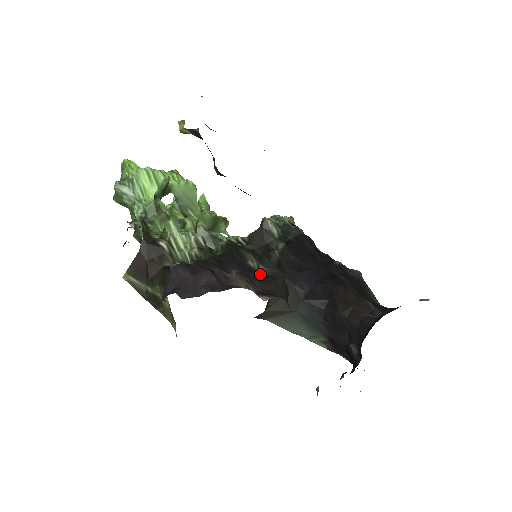
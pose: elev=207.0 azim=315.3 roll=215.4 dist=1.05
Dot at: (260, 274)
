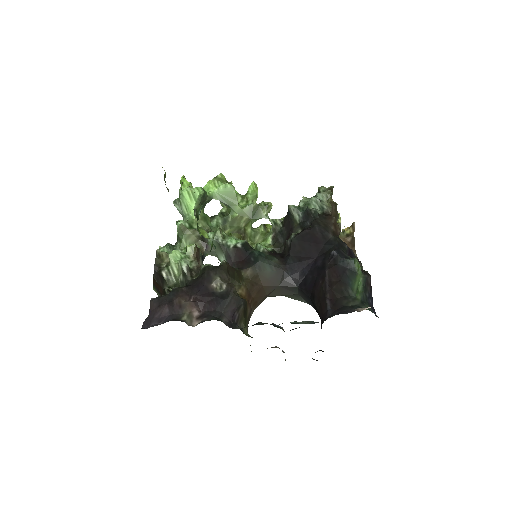
Dot at: (214, 296)
